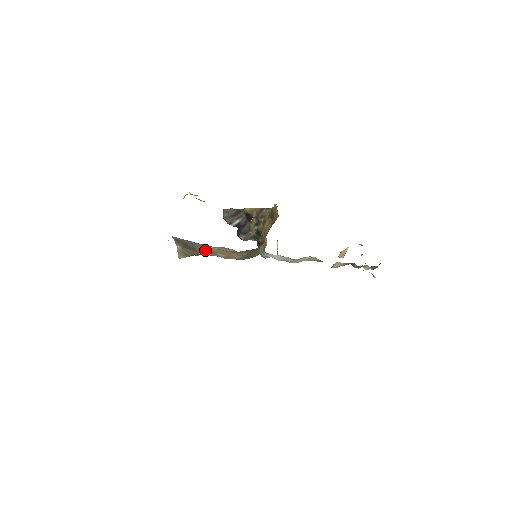
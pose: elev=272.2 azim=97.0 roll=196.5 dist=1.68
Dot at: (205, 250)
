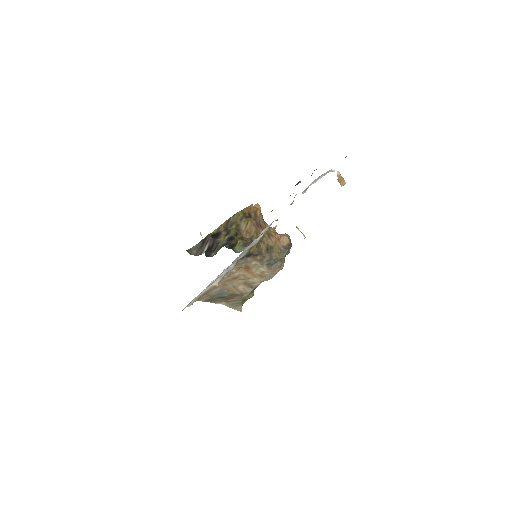
Dot at: (240, 288)
